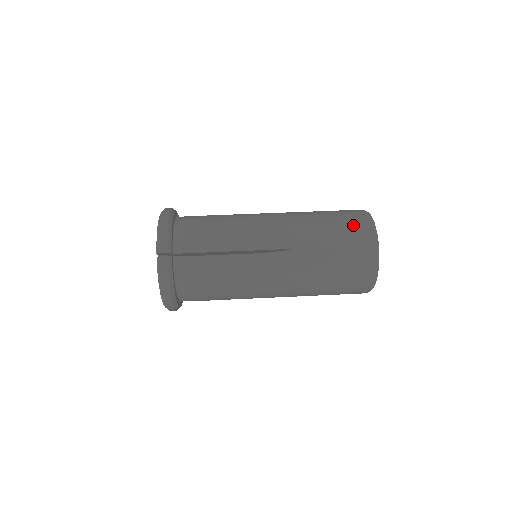
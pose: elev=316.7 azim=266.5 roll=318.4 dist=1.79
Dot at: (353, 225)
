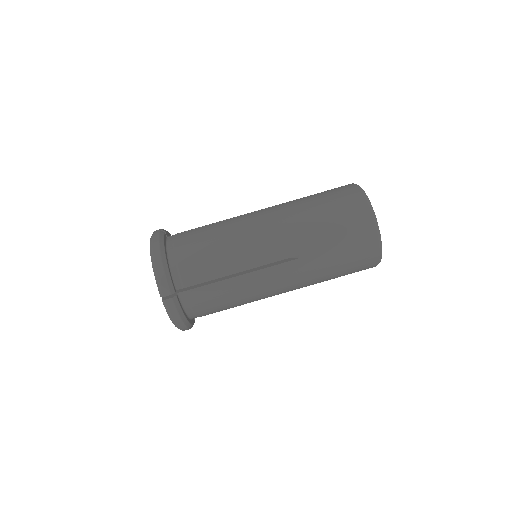
Dot at: (350, 215)
